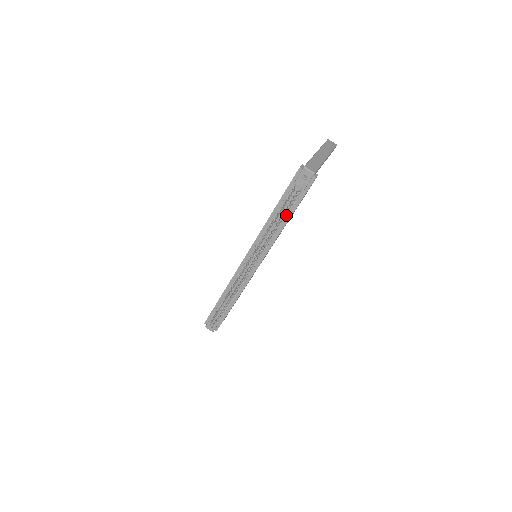
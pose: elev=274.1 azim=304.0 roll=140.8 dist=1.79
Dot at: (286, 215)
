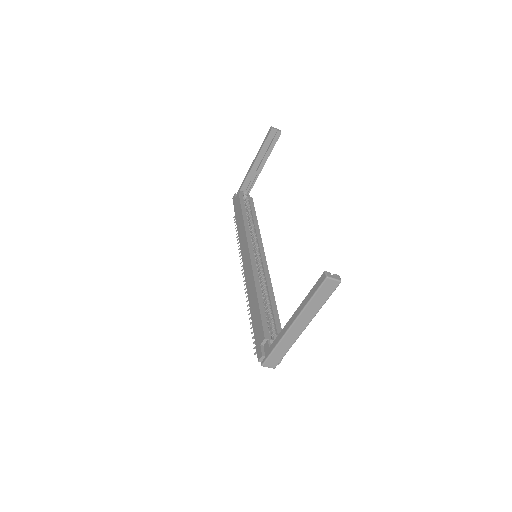
Dot at: occluded
